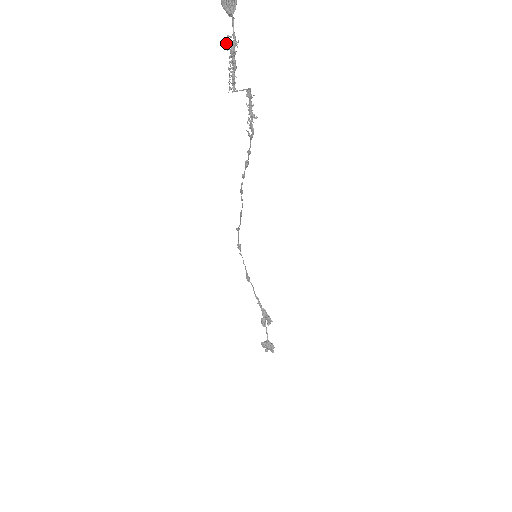
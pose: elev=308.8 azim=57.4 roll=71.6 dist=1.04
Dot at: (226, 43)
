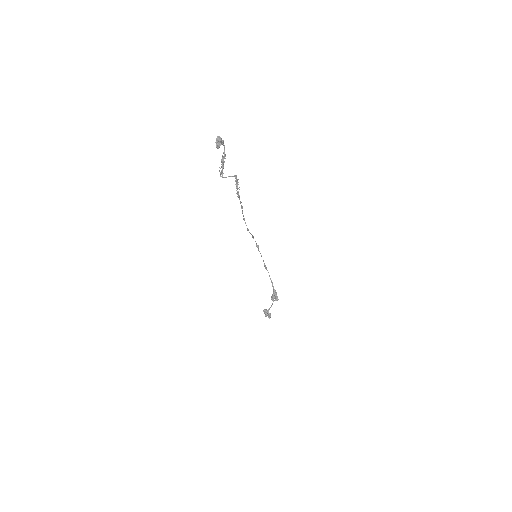
Dot at: (222, 155)
